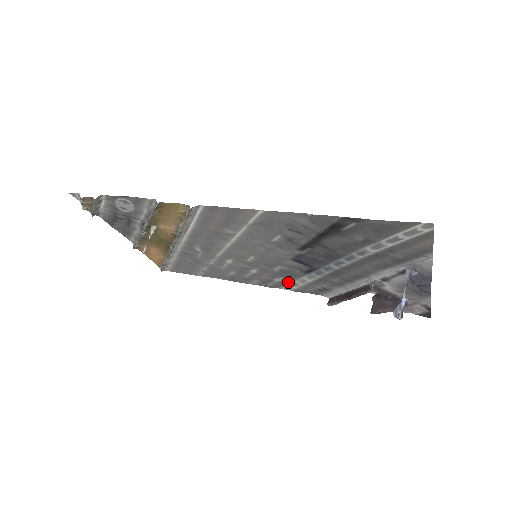
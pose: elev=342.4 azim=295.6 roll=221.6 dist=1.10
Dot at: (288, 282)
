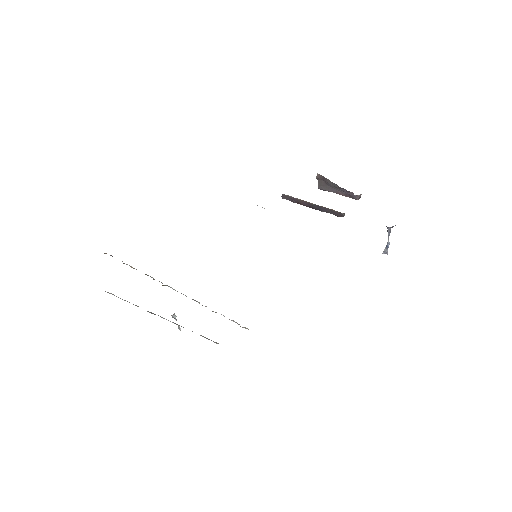
Dot at: occluded
